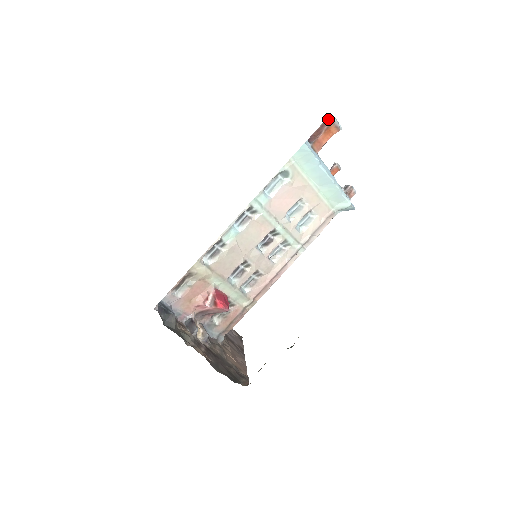
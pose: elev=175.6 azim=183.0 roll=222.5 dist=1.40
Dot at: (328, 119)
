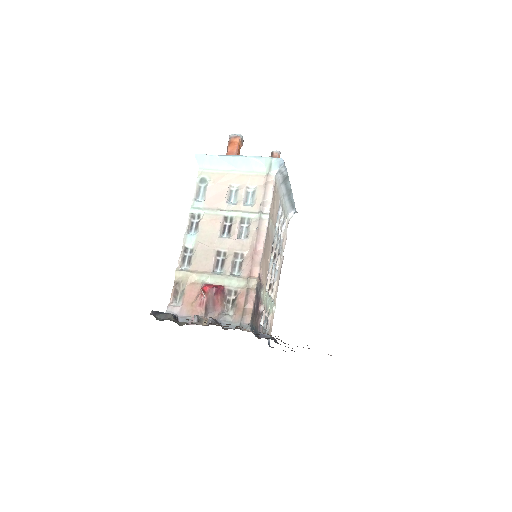
Dot at: (229, 140)
